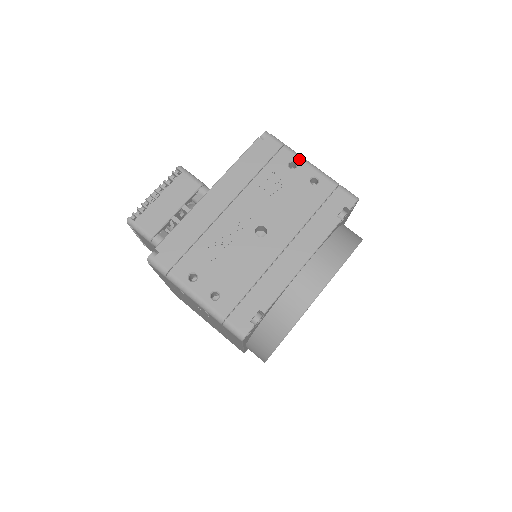
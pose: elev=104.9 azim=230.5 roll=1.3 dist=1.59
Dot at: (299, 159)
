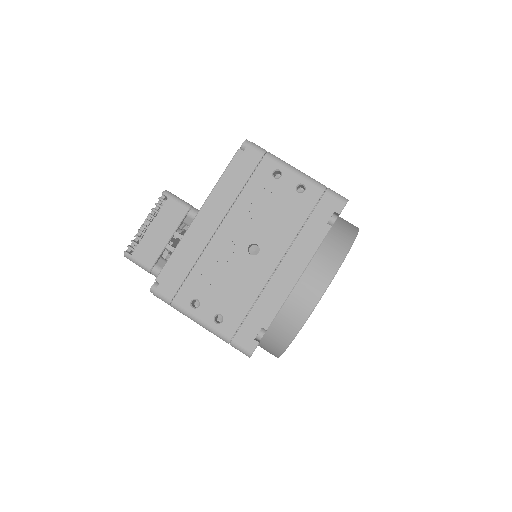
Dot at: (283, 167)
